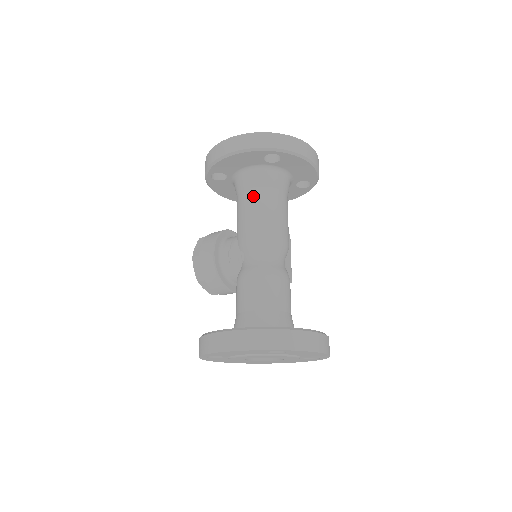
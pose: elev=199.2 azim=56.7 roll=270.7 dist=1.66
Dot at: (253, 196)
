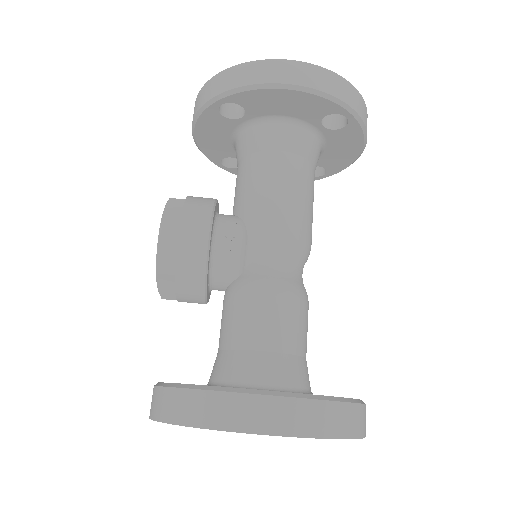
Dot at: (288, 165)
